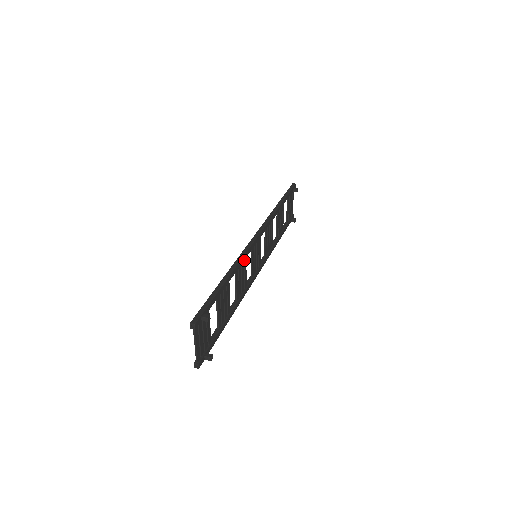
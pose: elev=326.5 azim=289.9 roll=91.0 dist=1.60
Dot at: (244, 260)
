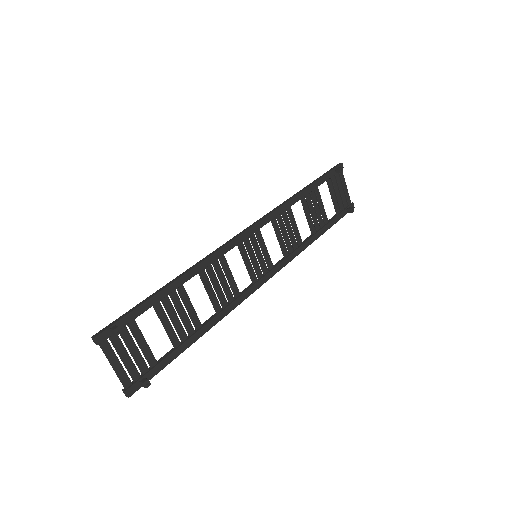
Dot at: (220, 260)
